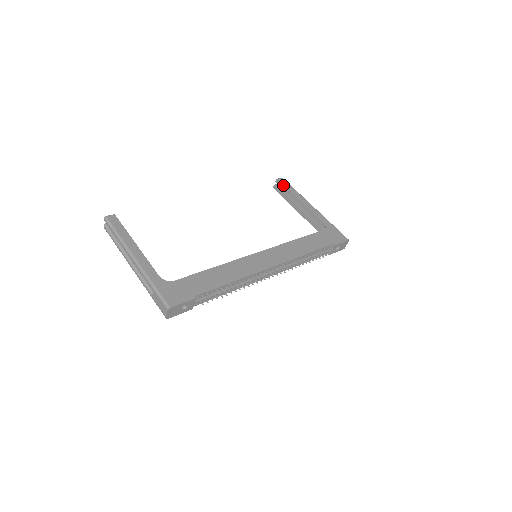
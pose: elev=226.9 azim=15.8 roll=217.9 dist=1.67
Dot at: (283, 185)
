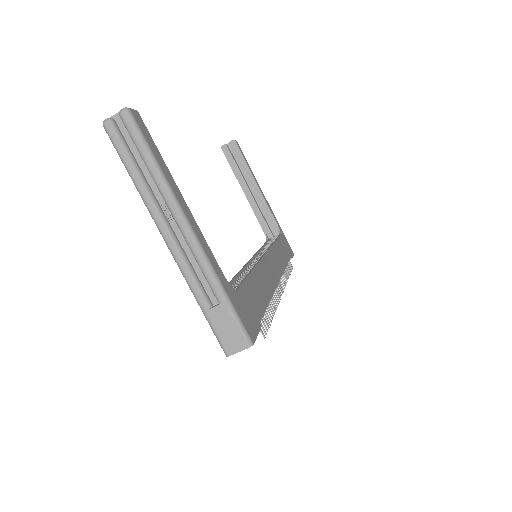
Dot at: (240, 153)
